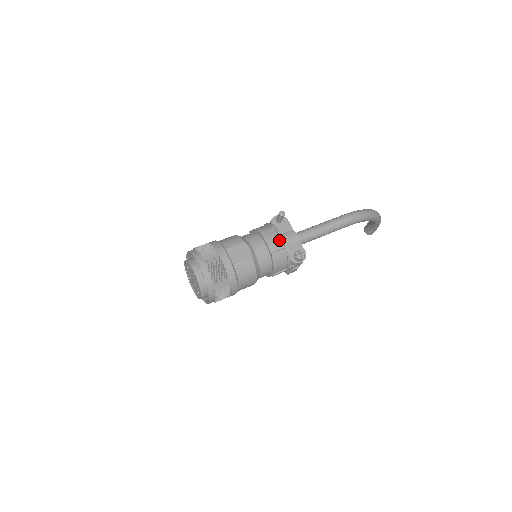
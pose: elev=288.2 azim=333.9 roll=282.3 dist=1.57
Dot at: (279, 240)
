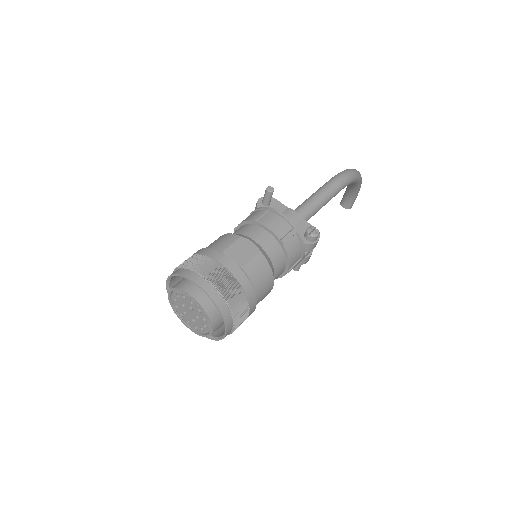
Dot at: (282, 221)
